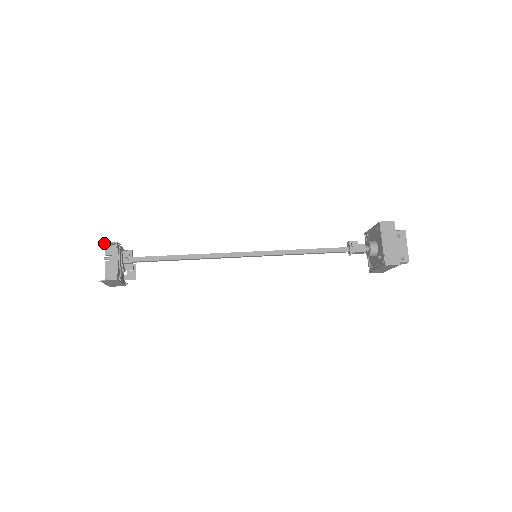
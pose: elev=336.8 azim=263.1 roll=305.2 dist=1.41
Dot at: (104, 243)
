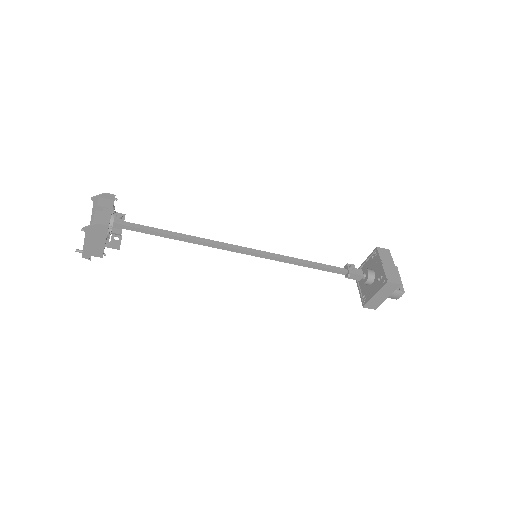
Dot at: (99, 194)
